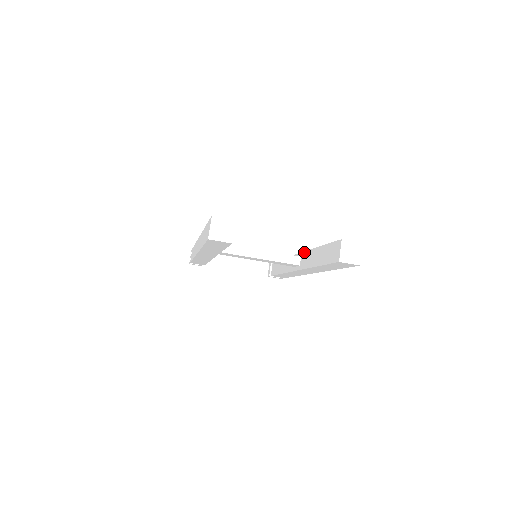
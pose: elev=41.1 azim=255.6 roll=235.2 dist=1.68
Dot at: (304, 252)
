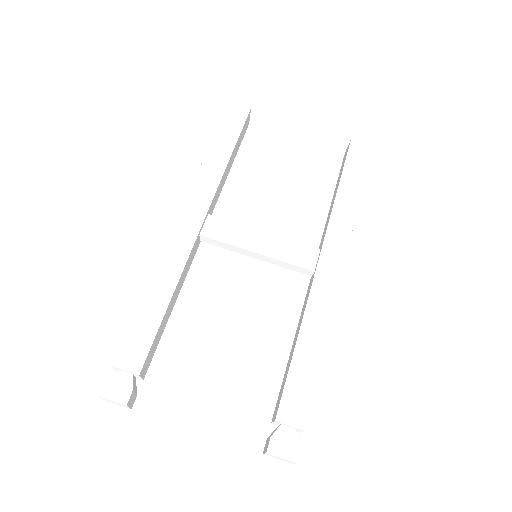
Dot at: (319, 246)
